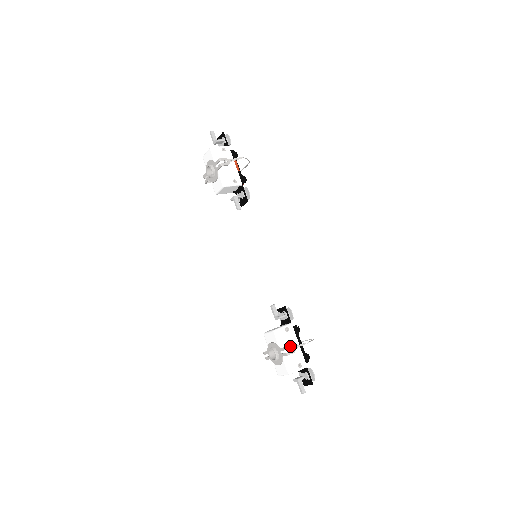
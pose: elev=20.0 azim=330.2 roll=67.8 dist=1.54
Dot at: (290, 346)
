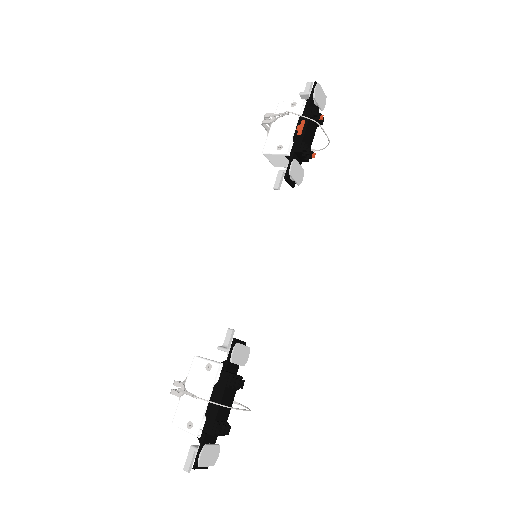
Dot at: (180, 384)
